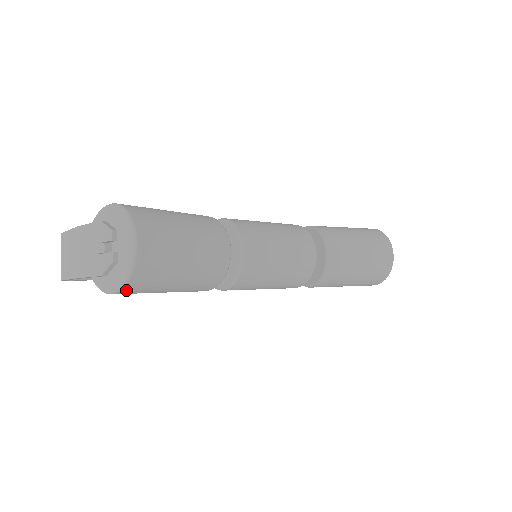
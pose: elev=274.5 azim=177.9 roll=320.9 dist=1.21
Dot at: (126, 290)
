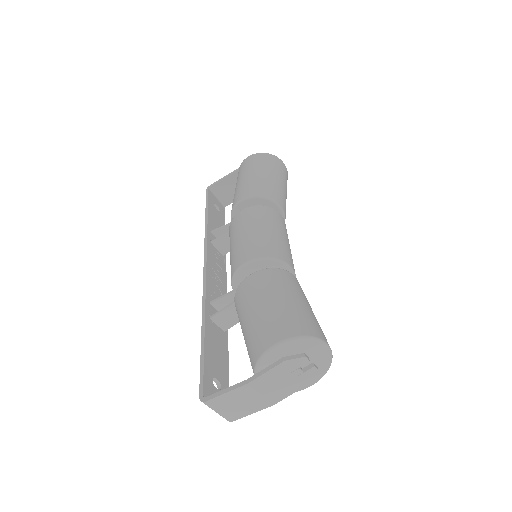
Dot at: occluded
